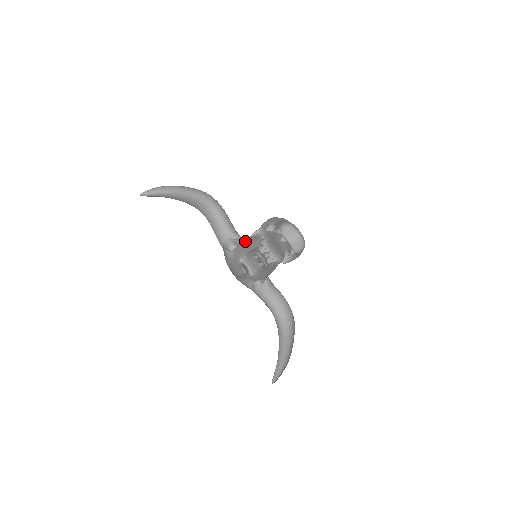
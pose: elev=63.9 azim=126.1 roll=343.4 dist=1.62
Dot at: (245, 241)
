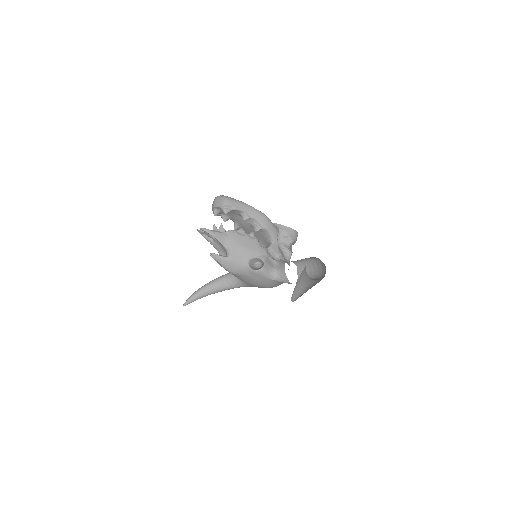
Dot at: occluded
